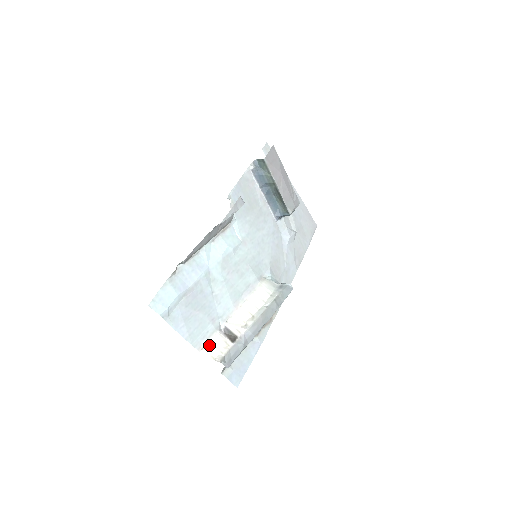
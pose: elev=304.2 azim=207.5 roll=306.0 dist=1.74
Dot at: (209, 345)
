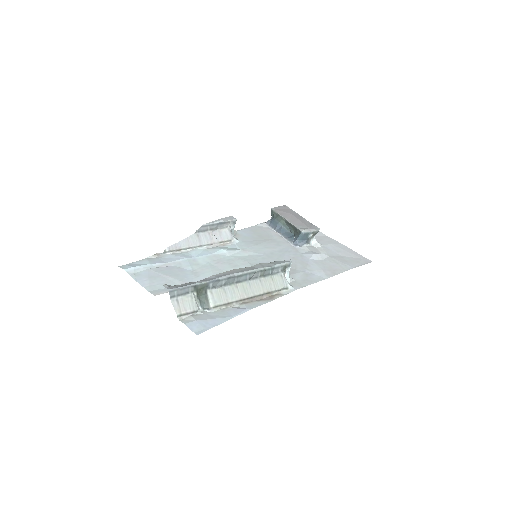
Dot at: occluded
